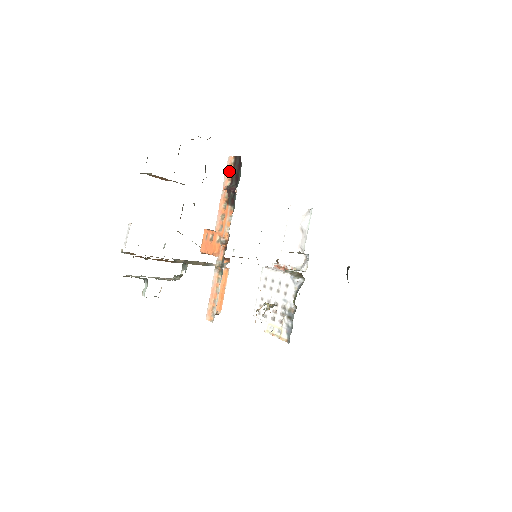
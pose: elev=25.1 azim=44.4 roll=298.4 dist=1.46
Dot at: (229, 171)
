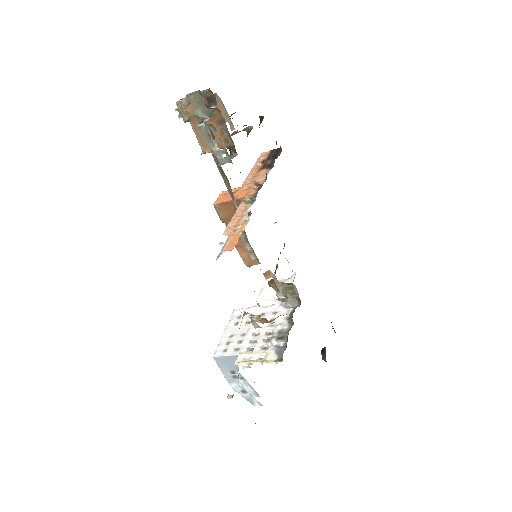
Dot at: (263, 158)
